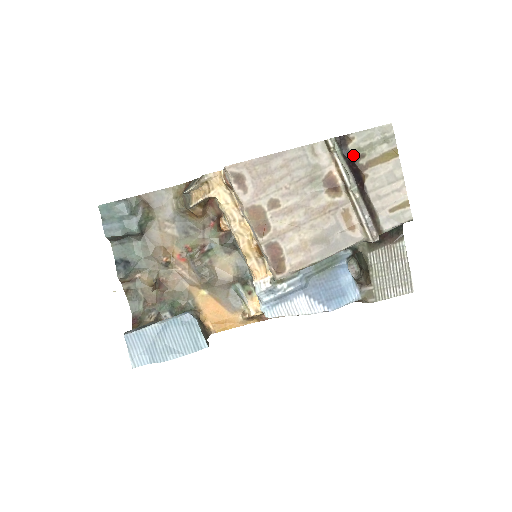
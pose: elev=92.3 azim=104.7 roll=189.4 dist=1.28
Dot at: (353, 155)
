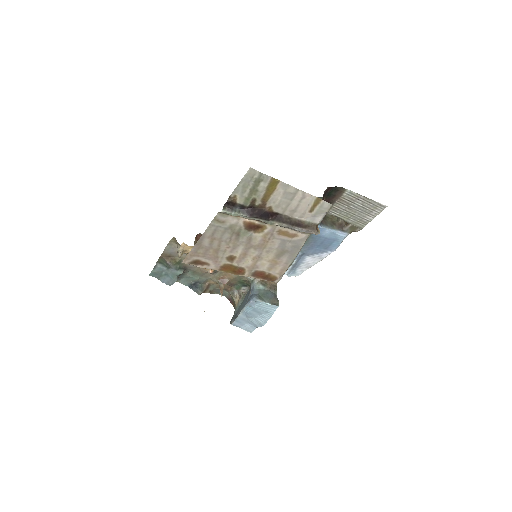
Dot at: (247, 205)
